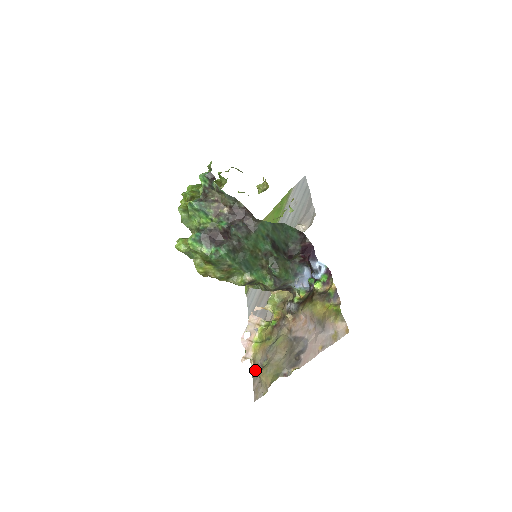
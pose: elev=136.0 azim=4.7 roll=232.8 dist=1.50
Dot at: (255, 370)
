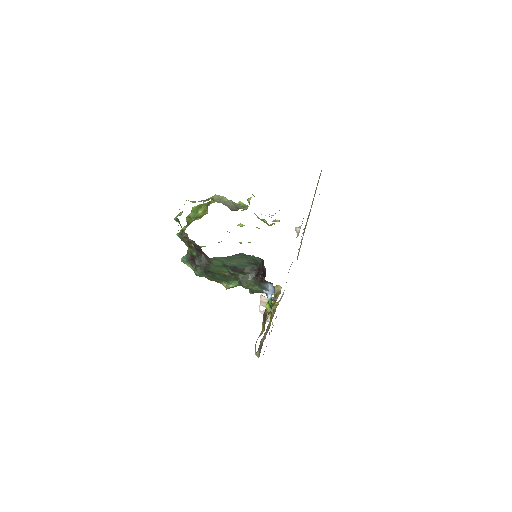
Dot at: occluded
